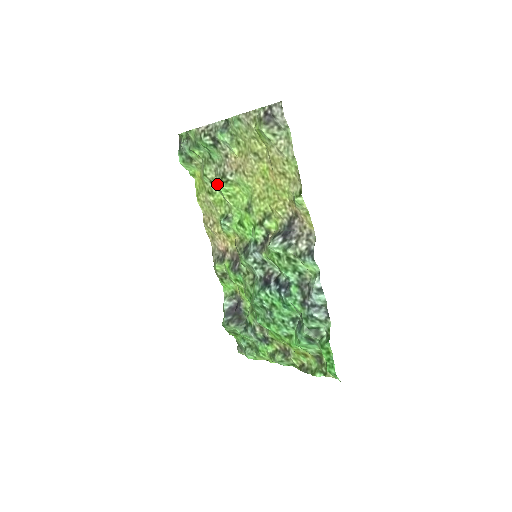
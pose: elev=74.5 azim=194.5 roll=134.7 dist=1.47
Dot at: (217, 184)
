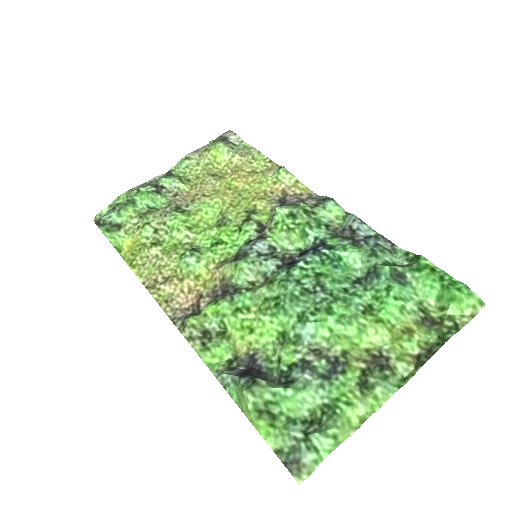
Dot at: (168, 224)
